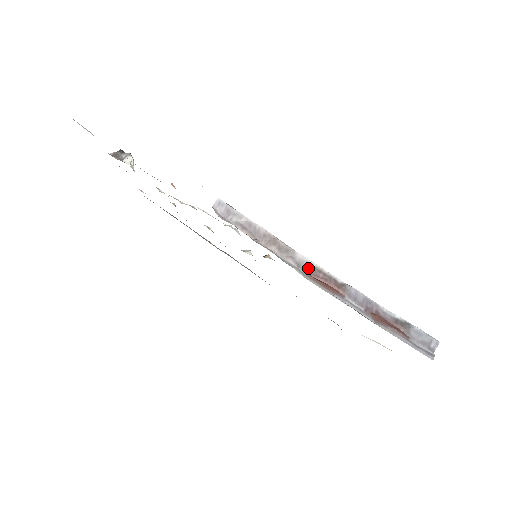
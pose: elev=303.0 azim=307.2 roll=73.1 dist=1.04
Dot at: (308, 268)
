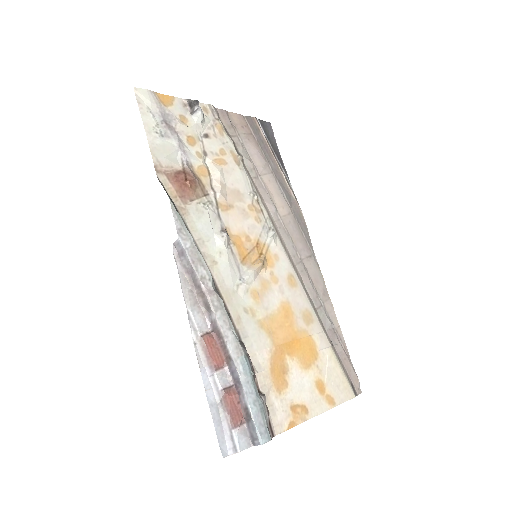
Dot at: (216, 329)
